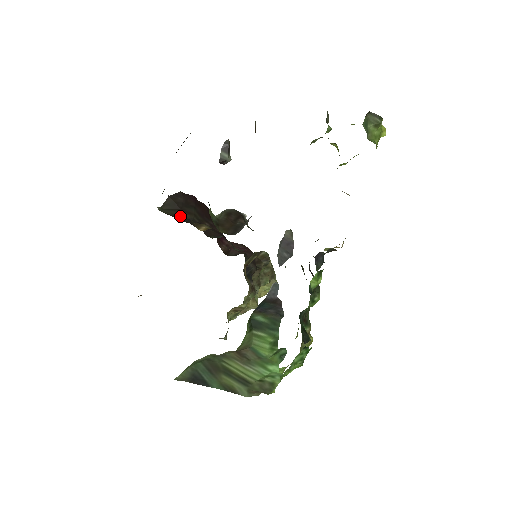
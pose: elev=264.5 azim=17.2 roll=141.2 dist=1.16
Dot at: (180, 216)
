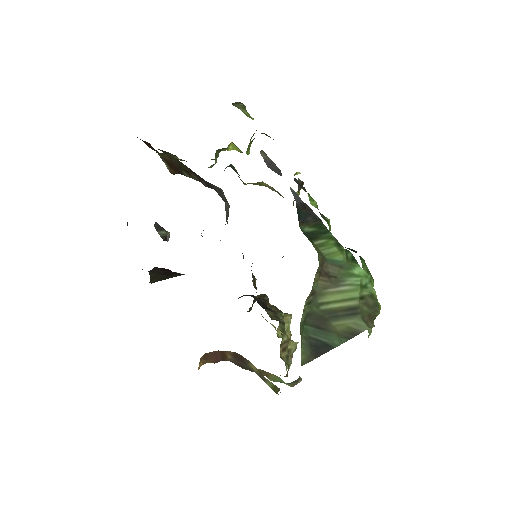
Dot at: (172, 277)
